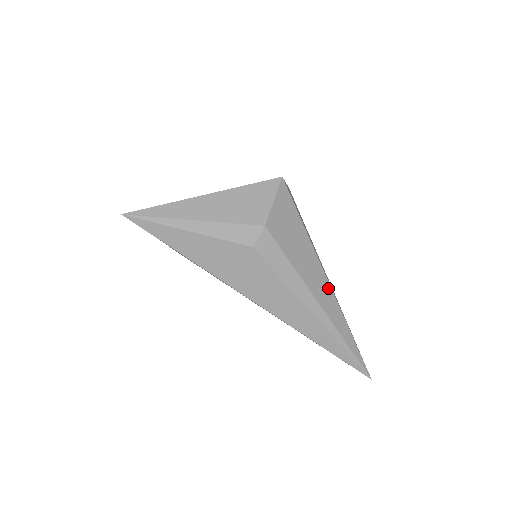
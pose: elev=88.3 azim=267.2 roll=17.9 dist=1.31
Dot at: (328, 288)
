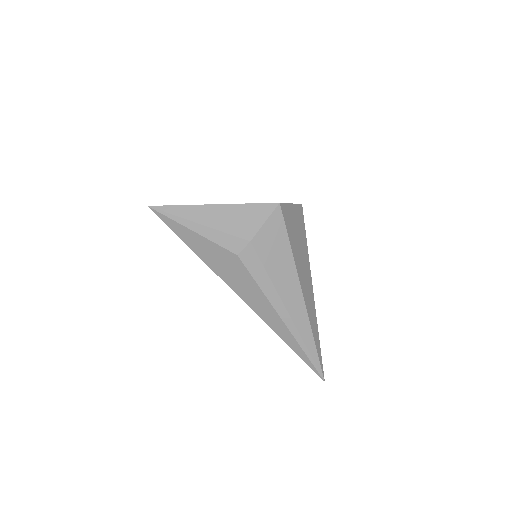
Dot at: (301, 300)
